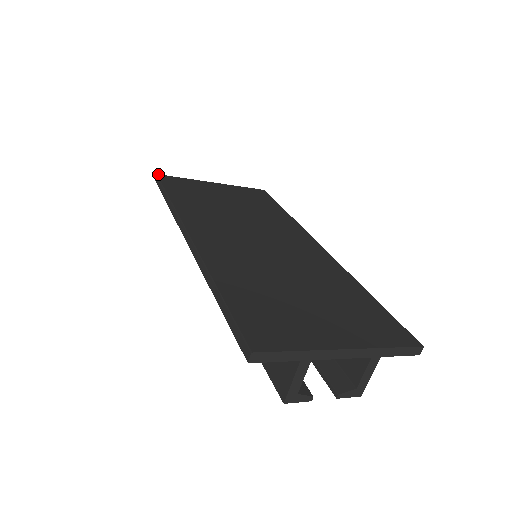
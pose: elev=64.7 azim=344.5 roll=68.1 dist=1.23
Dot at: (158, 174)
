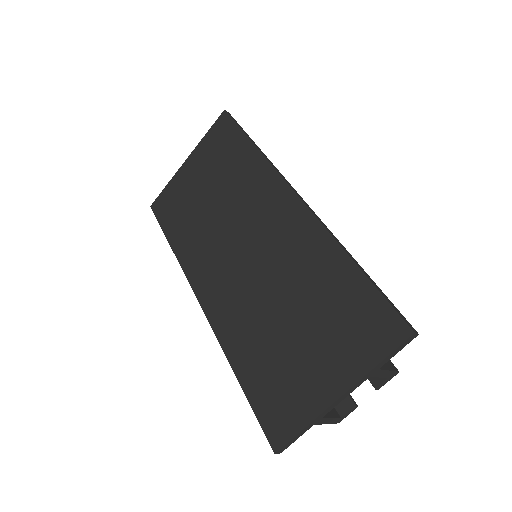
Dot at: (151, 205)
